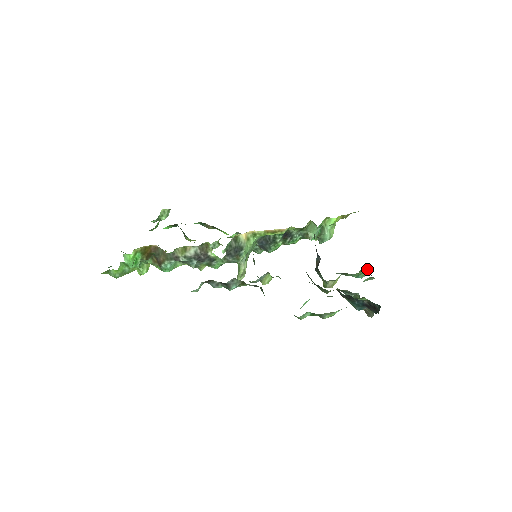
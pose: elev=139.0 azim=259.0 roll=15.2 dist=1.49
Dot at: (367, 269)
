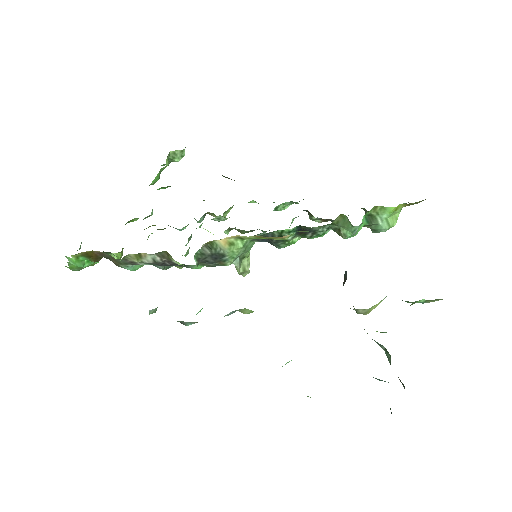
Dot at: occluded
